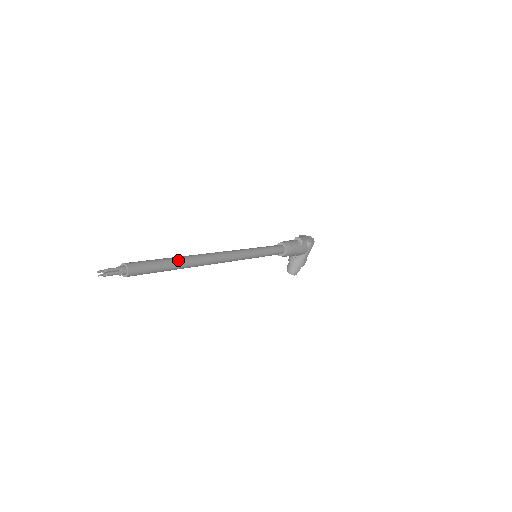
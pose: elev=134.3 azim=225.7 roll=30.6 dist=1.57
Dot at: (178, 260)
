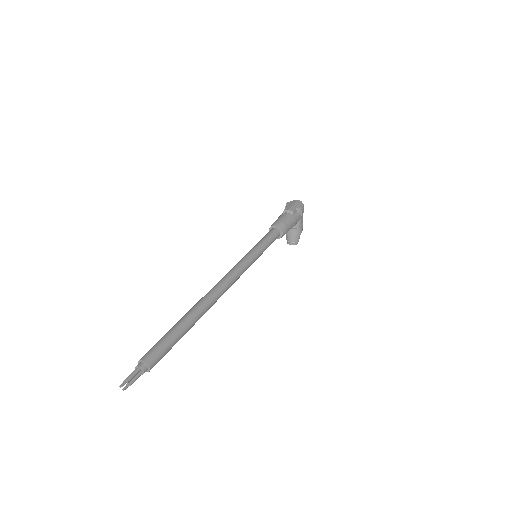
Dot at: (189, 319)
